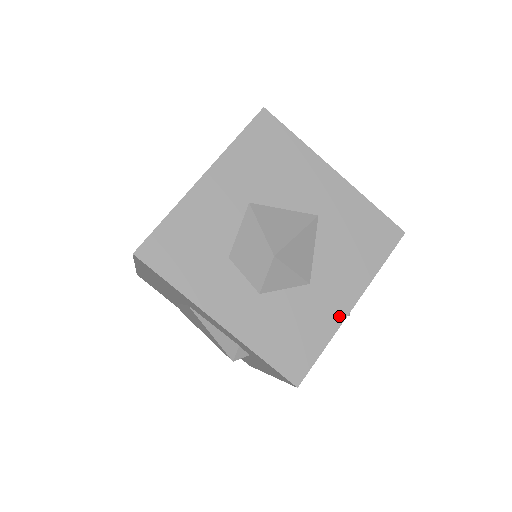
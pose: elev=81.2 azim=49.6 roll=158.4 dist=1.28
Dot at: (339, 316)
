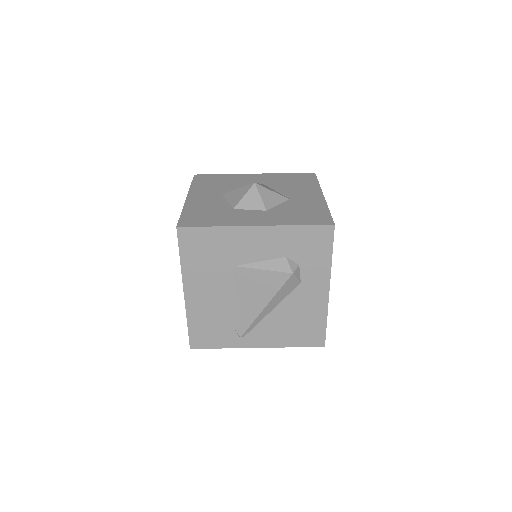
Dot at: (320, 200)
